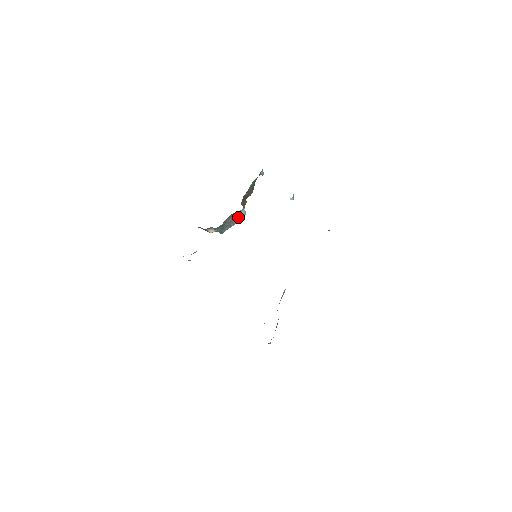
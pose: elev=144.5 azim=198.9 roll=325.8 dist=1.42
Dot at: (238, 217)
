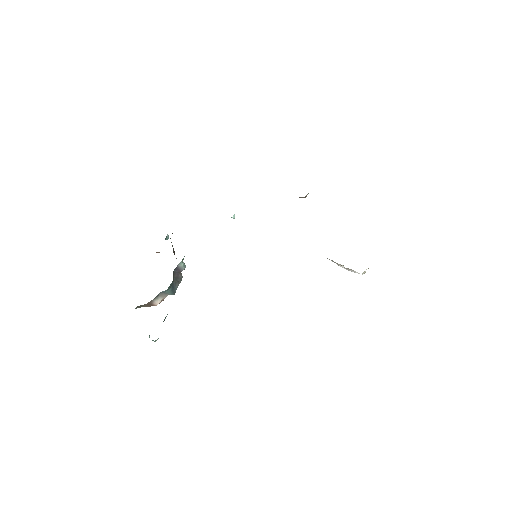
Dot at: (180, 272)
